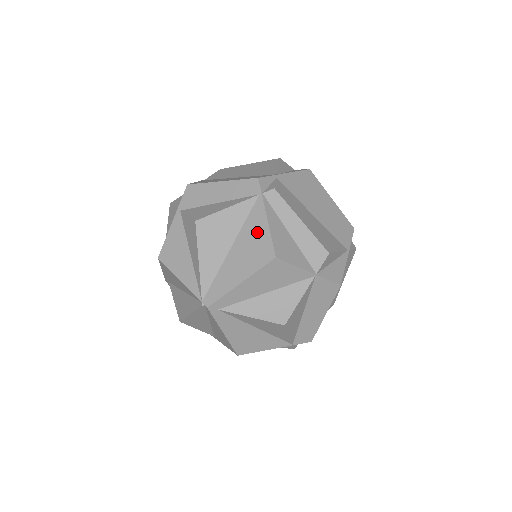
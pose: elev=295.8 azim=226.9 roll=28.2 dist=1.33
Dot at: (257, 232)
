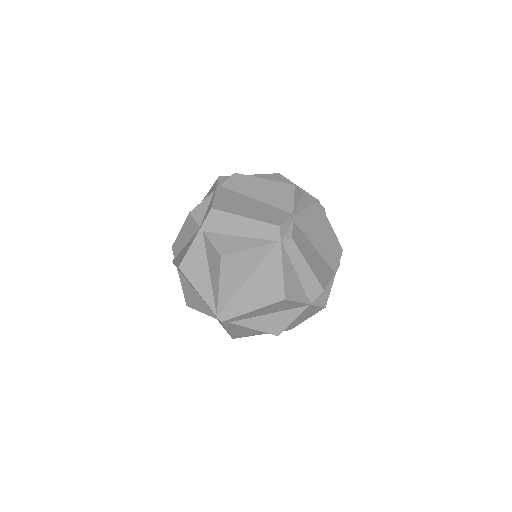
Dot at: (272, 274)
